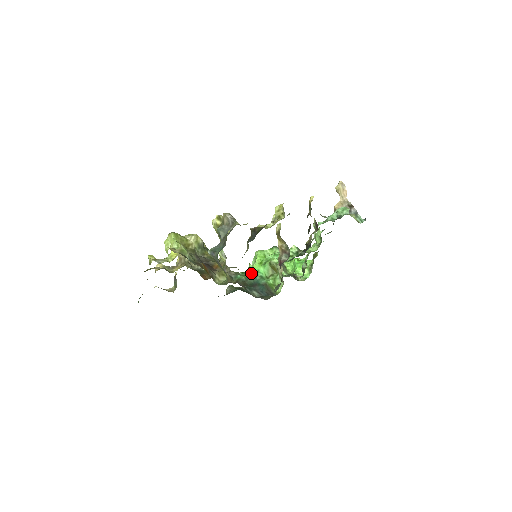
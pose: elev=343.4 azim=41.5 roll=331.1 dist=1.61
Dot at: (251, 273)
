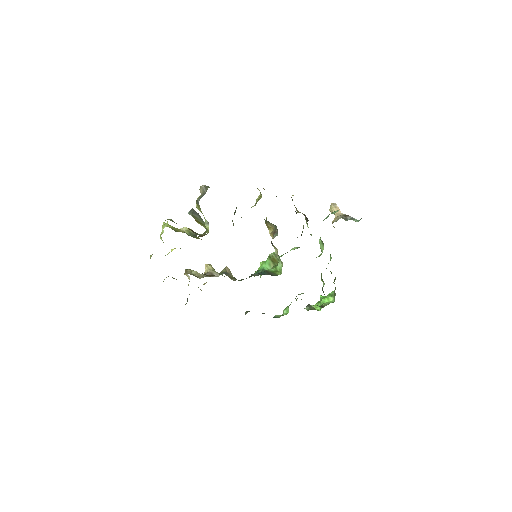
Dot at: occluded
